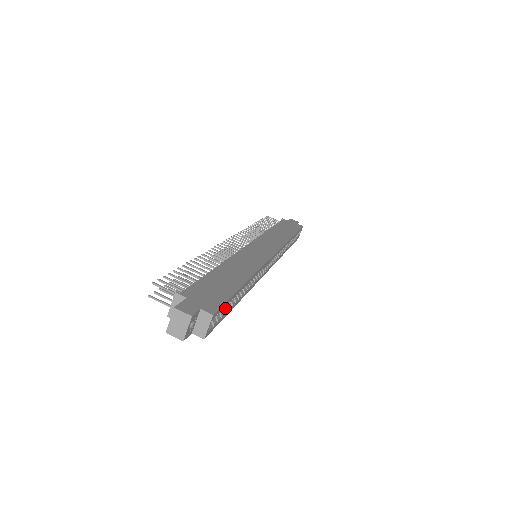
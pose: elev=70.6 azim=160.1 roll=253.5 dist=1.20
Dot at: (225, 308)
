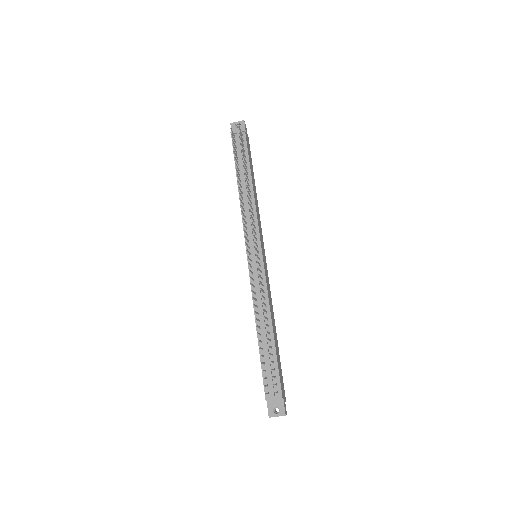
Dot at: occluded
